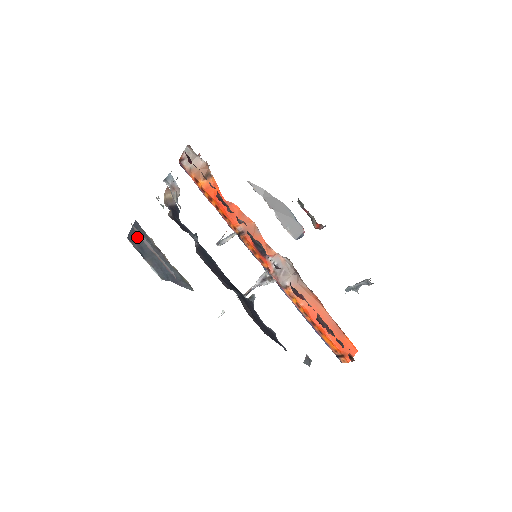
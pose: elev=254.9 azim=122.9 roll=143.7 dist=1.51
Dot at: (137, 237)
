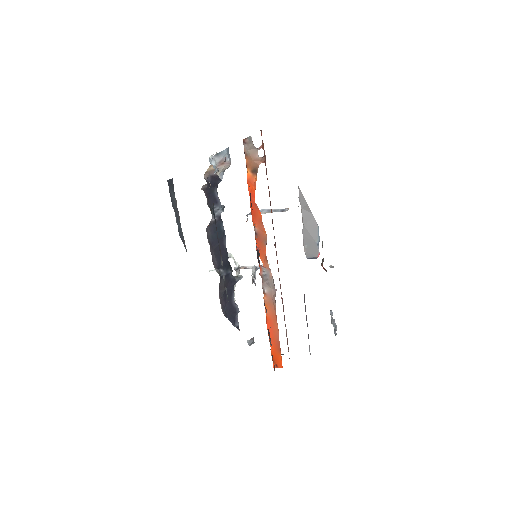
Dot at: (171, 188)
